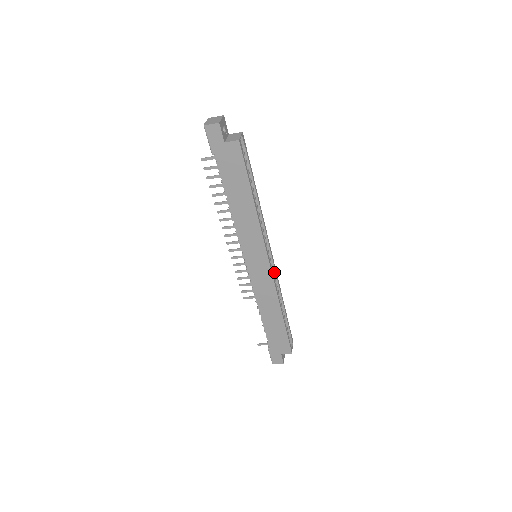
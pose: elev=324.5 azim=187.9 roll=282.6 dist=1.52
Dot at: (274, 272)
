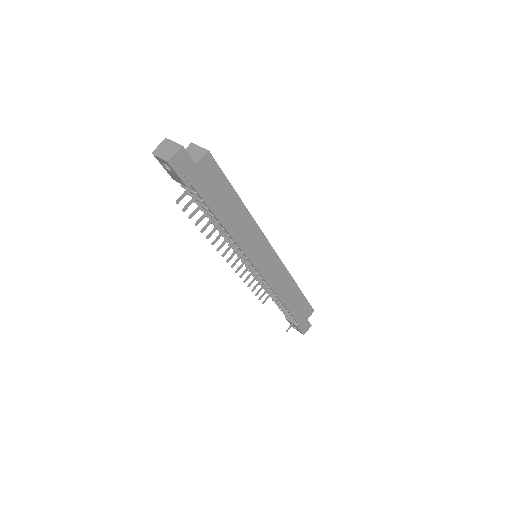
Dot at: occluded
